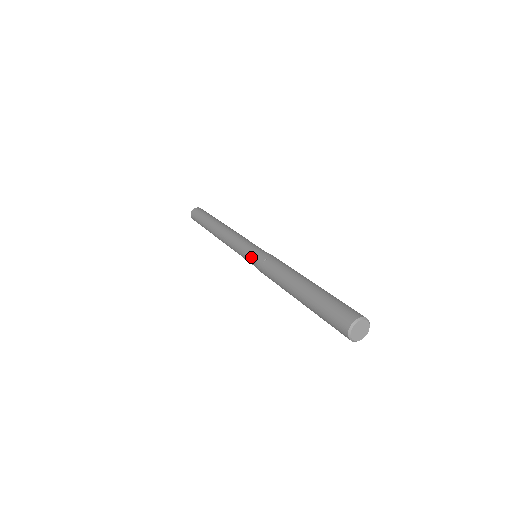
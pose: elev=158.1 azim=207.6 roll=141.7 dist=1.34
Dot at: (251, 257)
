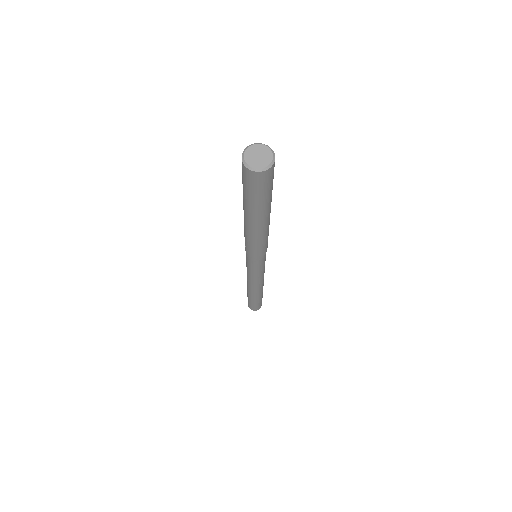
Dot at: (248, 259)
